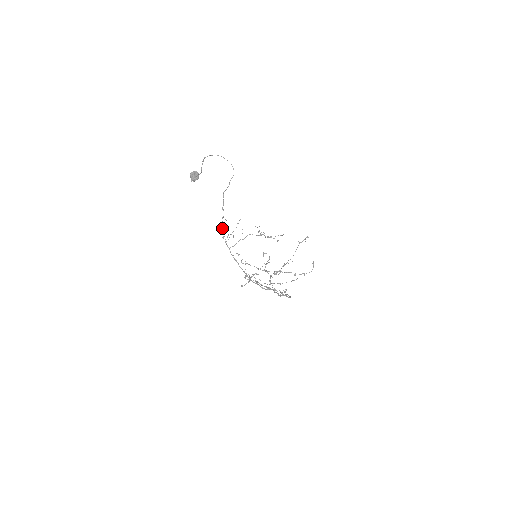
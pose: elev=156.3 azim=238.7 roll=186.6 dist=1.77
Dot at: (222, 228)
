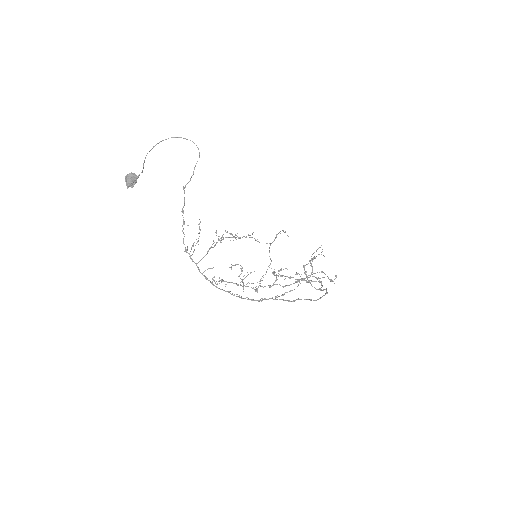
Dot at: (183, 238)
